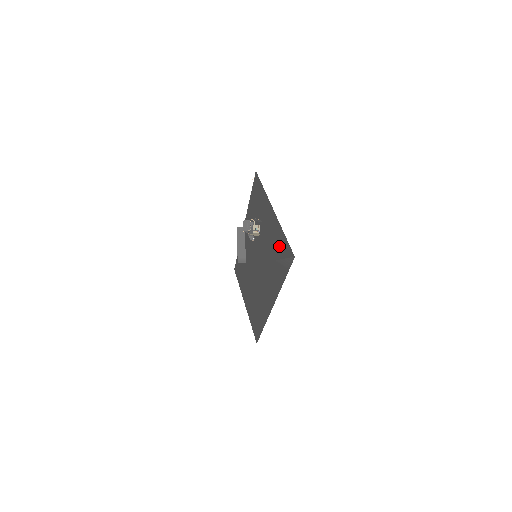
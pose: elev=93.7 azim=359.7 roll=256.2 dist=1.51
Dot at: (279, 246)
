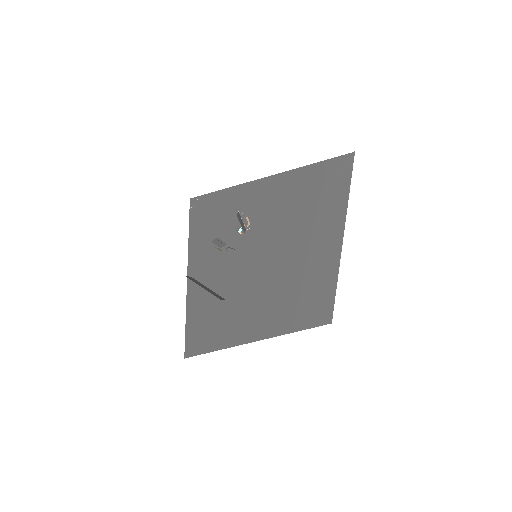
Dot at: (313, 182)
